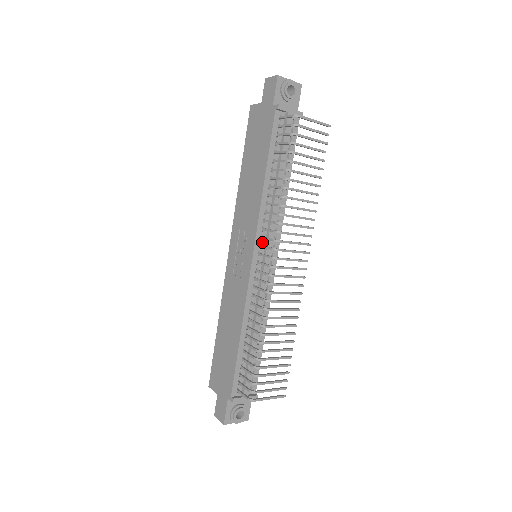
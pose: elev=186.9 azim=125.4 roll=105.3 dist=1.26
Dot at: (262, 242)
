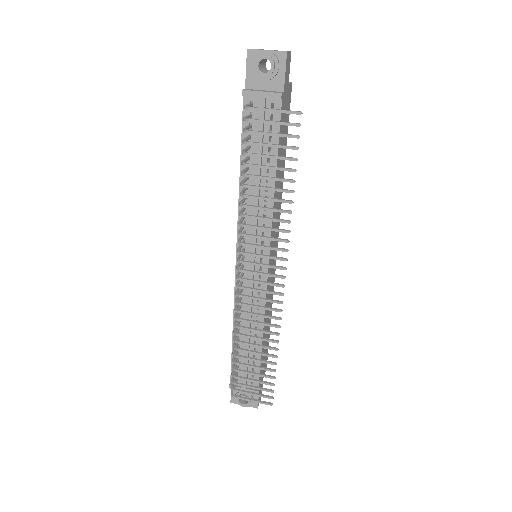
Dot at: (246, 246)
